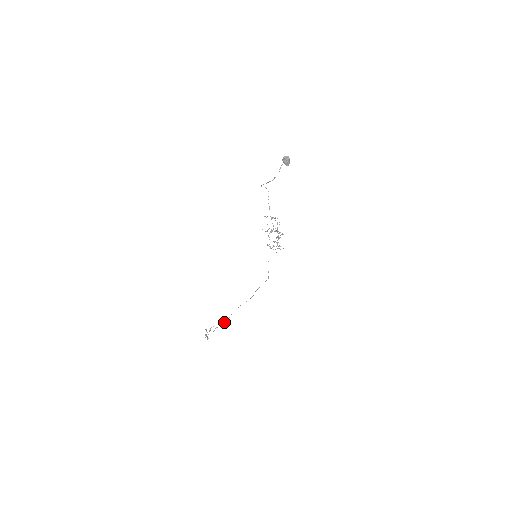
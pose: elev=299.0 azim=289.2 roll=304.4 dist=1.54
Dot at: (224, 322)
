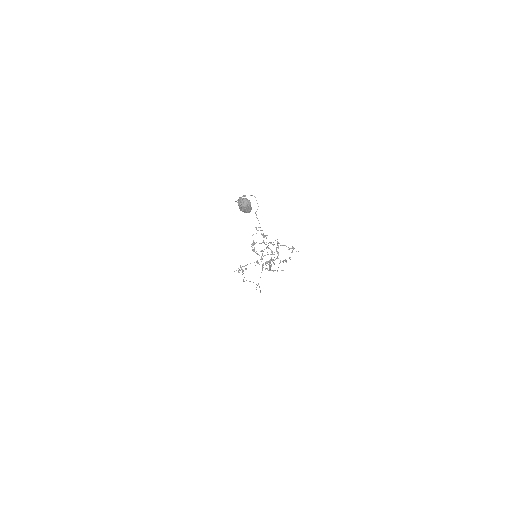
Dot at: occluded
